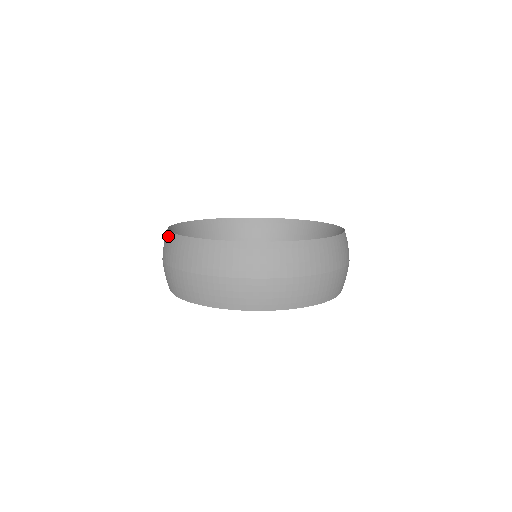
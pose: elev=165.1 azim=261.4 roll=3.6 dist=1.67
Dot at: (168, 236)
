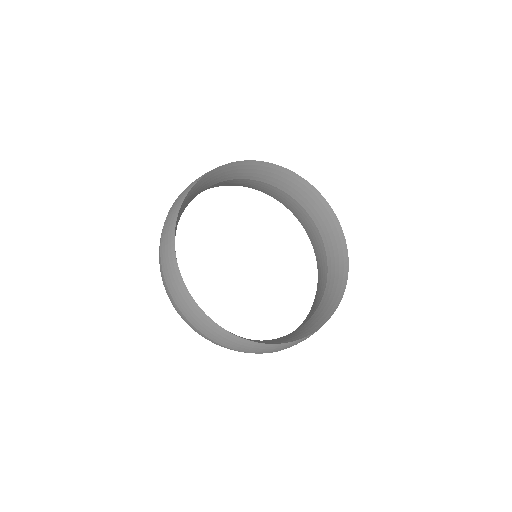
Dot at: (224, 333)
